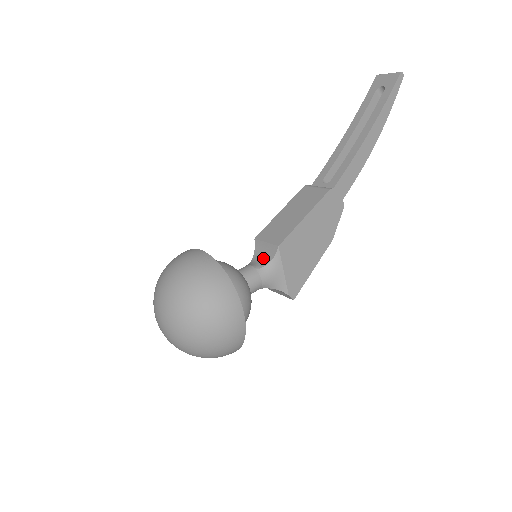
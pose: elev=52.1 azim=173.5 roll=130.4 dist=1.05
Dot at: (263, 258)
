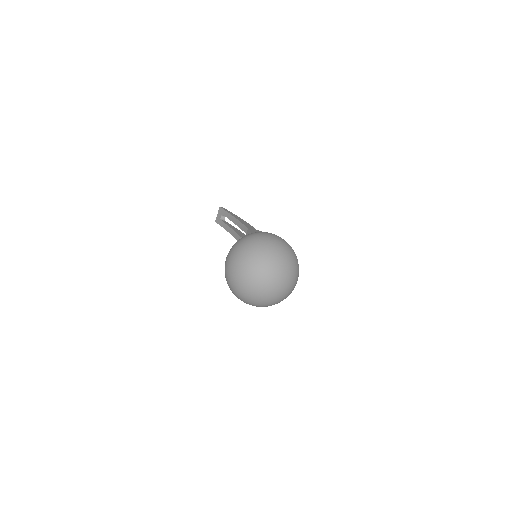
Dot at: occluded
